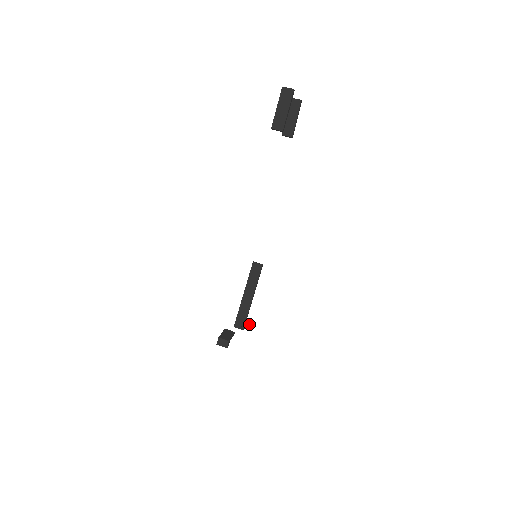
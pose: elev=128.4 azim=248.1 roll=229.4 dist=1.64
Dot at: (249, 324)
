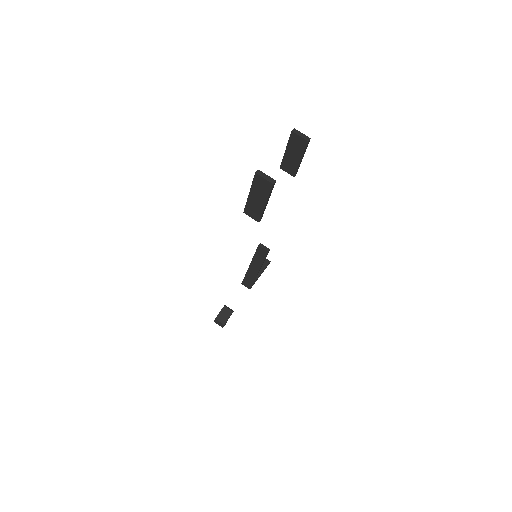
Dot at: (262, 272)
